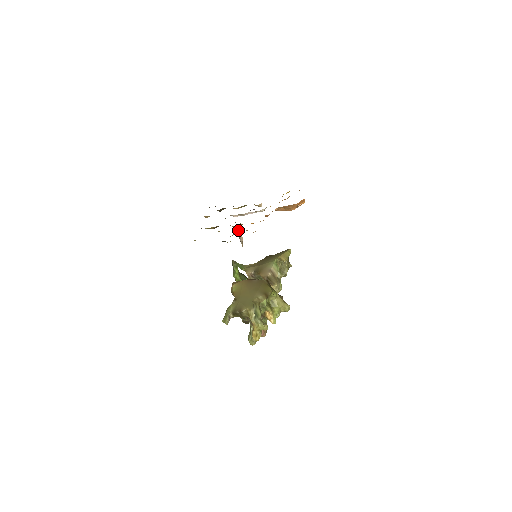
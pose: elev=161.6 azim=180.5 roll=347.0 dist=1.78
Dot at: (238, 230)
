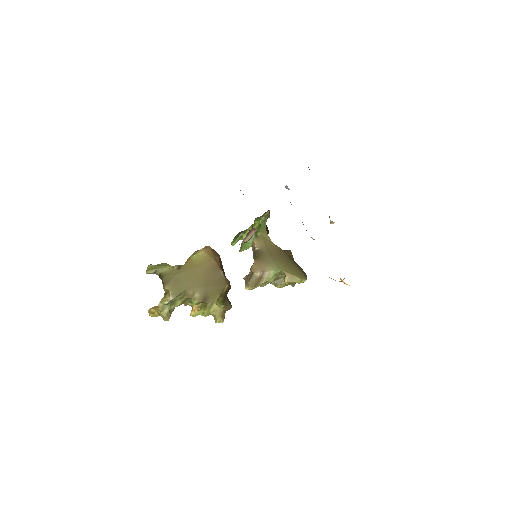
Dot at: (252, 231)
